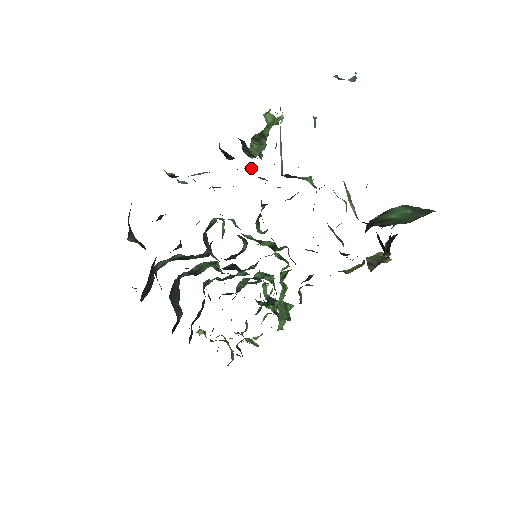
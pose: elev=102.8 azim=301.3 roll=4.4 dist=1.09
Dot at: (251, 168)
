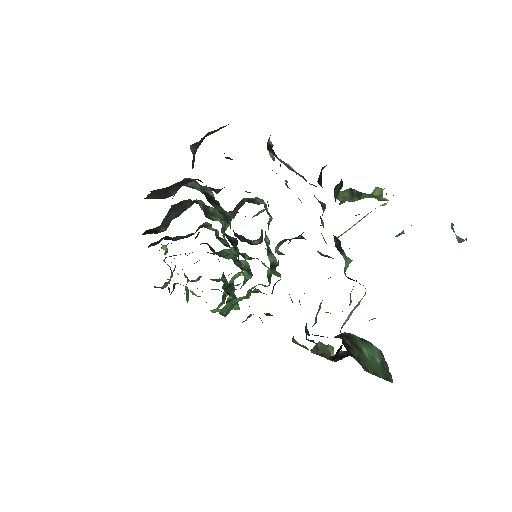
Dot at: (324, 206)
